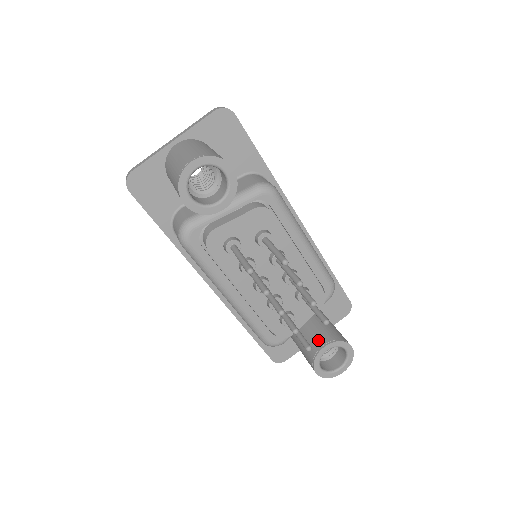
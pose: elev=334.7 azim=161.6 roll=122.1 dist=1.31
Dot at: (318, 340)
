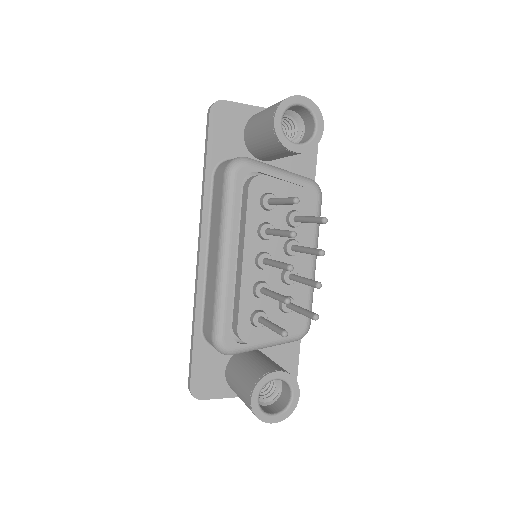
Dot at: (271, 366)
